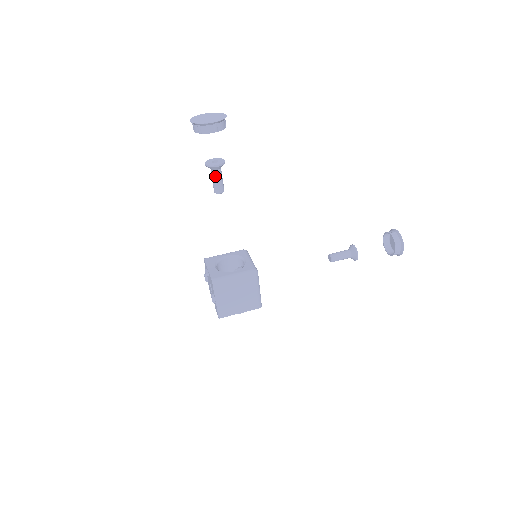
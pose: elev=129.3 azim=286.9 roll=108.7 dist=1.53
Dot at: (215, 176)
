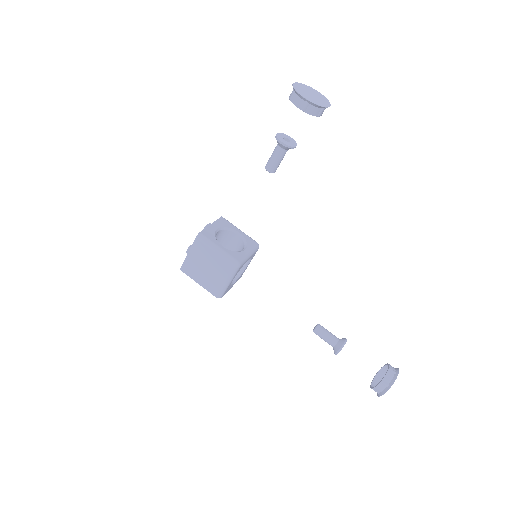
Dot at: (275, 152)
